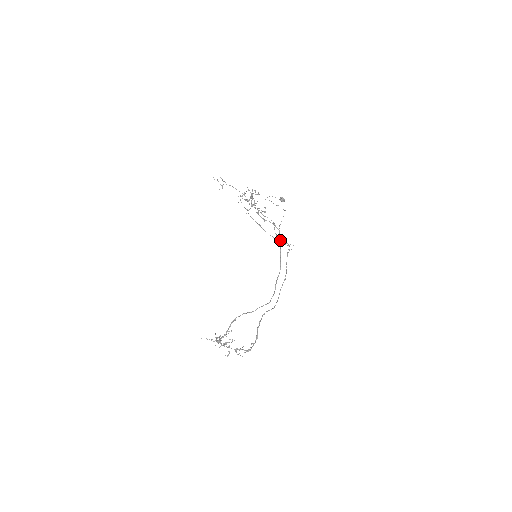
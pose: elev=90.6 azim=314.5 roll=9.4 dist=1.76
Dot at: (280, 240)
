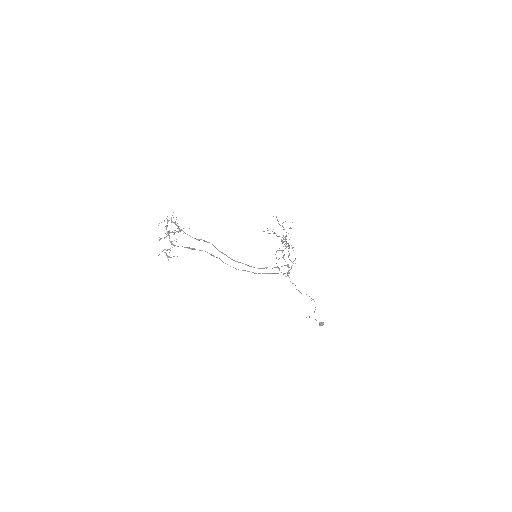
Dot at: (288, 275)
